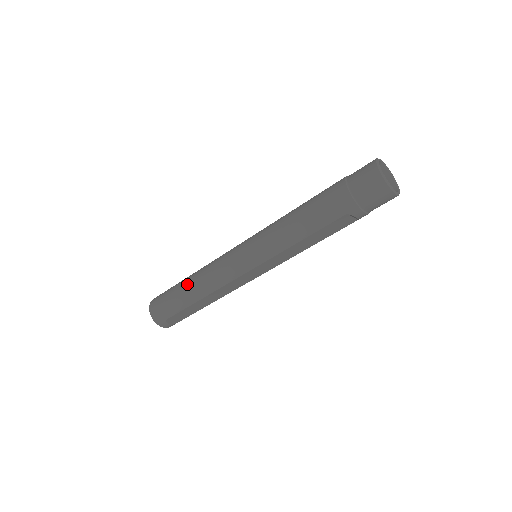
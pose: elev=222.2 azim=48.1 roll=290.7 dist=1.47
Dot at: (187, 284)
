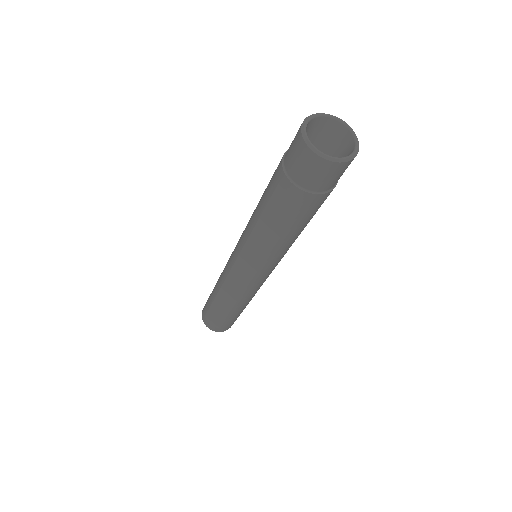
Dot at: occluded
